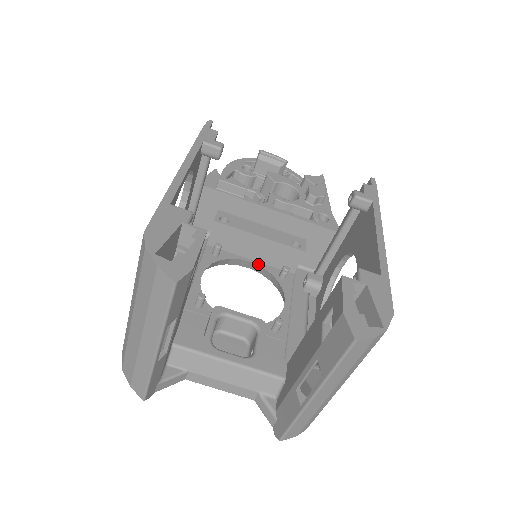
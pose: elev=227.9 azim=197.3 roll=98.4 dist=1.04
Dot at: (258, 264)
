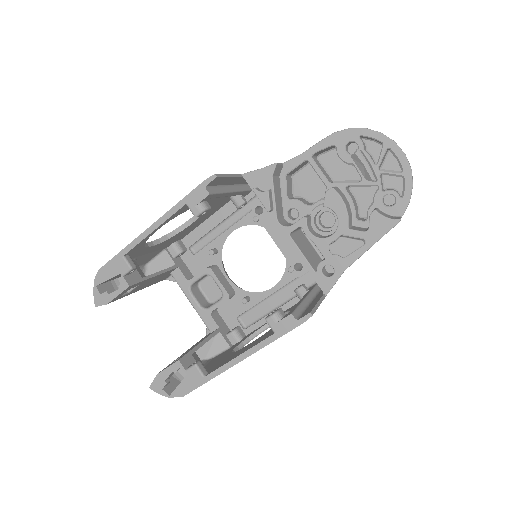
Dot at: occluded
